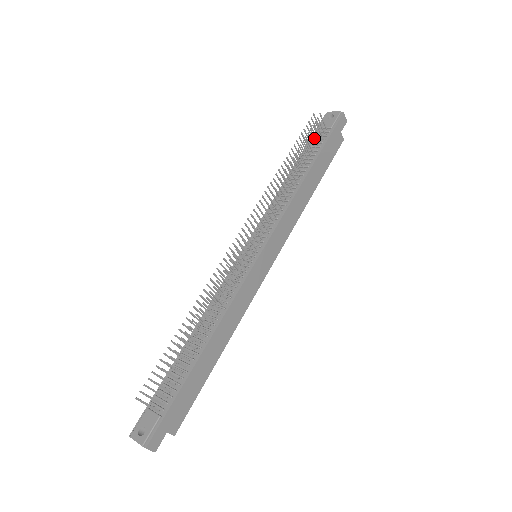
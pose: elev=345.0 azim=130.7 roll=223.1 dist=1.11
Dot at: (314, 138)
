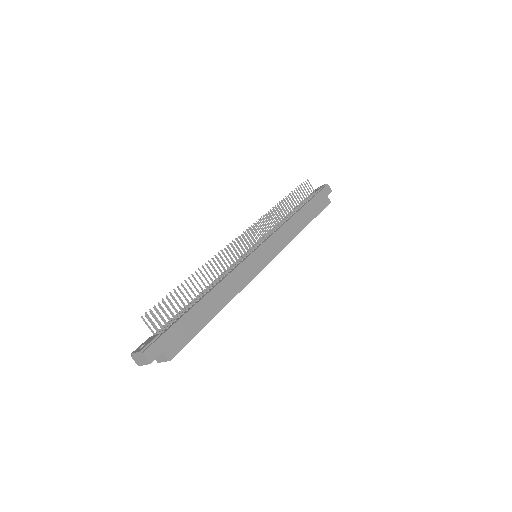
Dot at: (304, 193)
